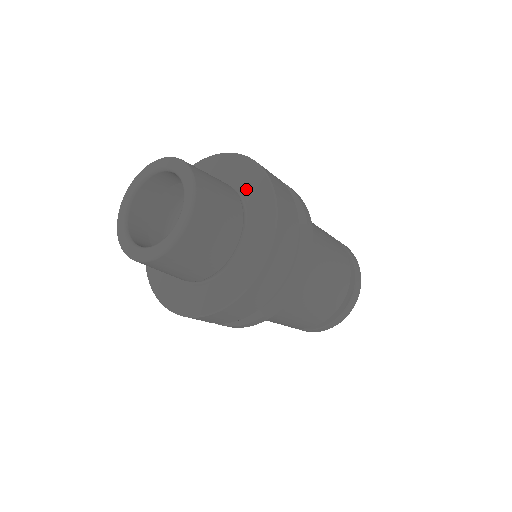
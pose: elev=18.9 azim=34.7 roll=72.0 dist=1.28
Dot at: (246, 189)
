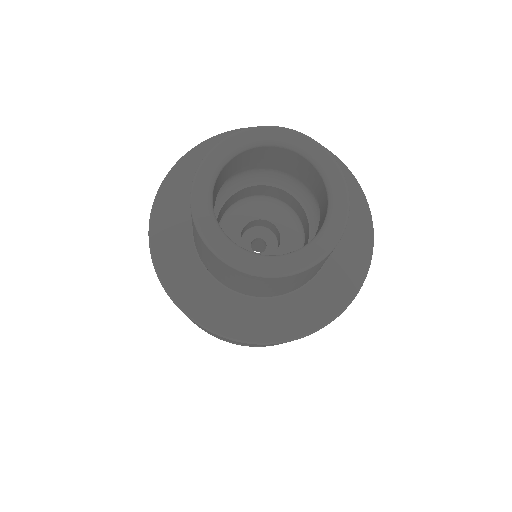
Dot at: occluded
